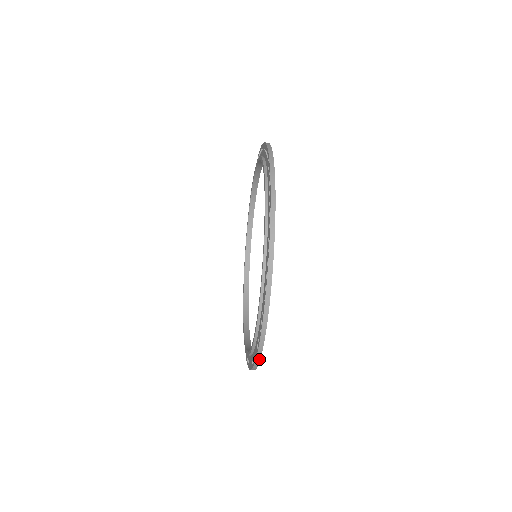
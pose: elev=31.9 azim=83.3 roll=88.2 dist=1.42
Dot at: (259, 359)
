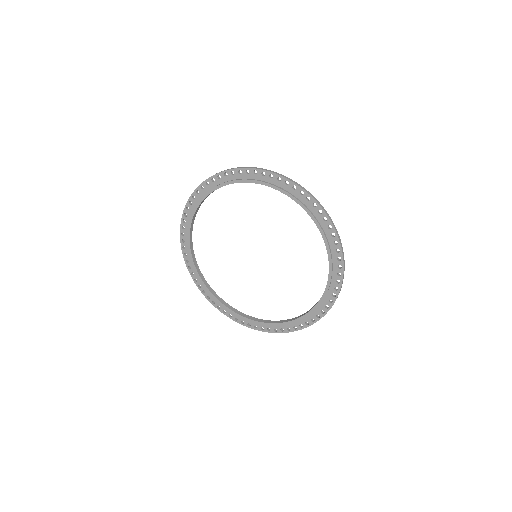
Dot at: (282, 332)
